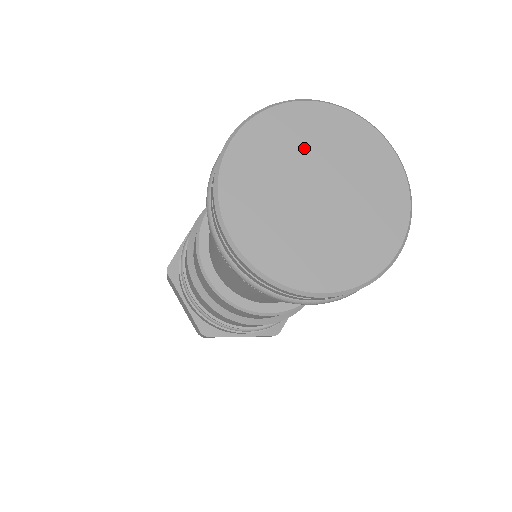
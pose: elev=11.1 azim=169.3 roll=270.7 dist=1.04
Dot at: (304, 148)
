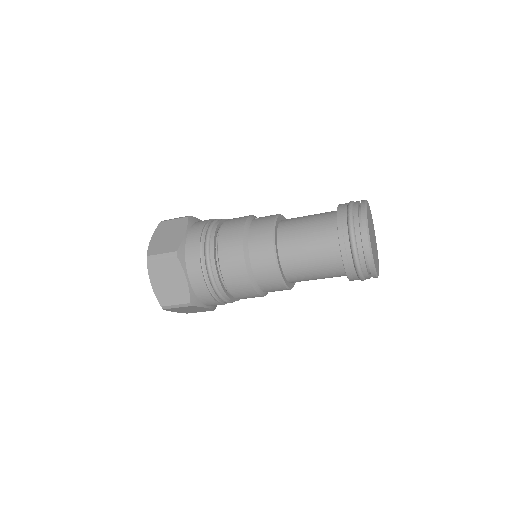
Dot at: occluded
